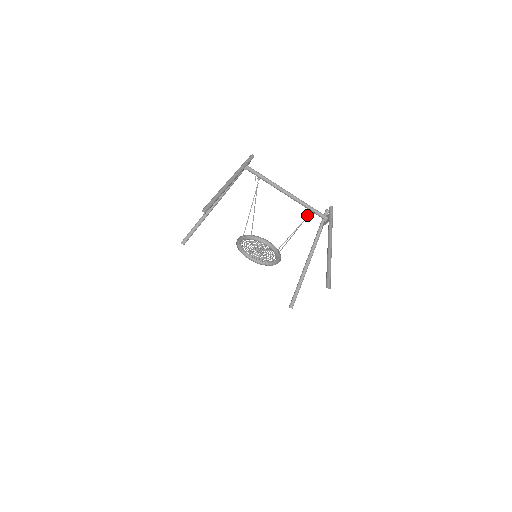
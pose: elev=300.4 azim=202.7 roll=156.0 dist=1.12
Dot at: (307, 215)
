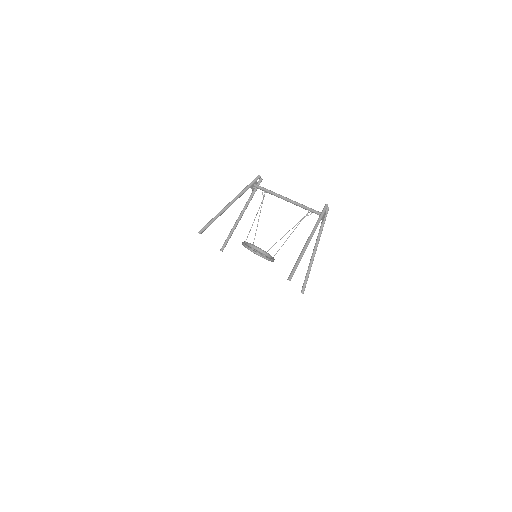
Dot at: occluded
